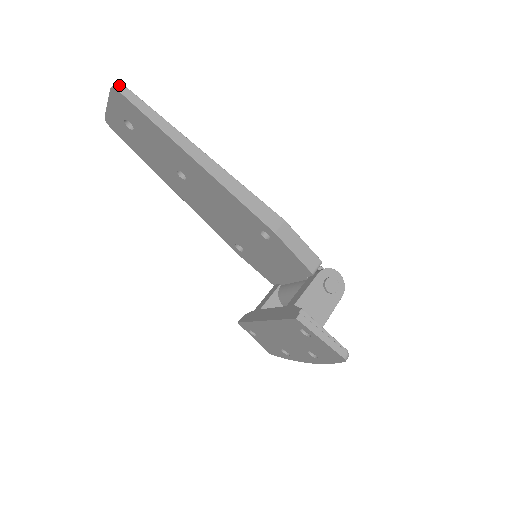
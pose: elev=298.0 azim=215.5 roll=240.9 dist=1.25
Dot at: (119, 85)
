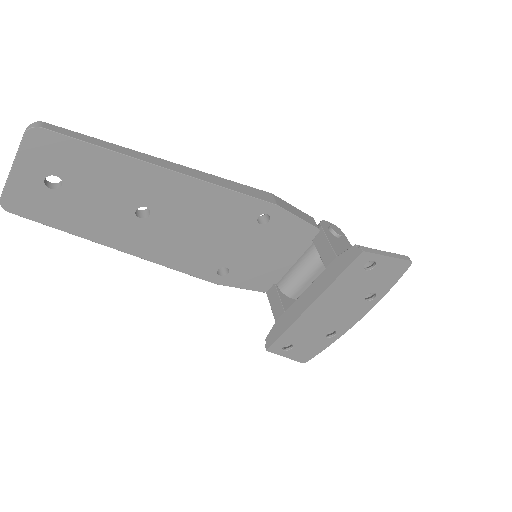
Dot at: (37, 123)
